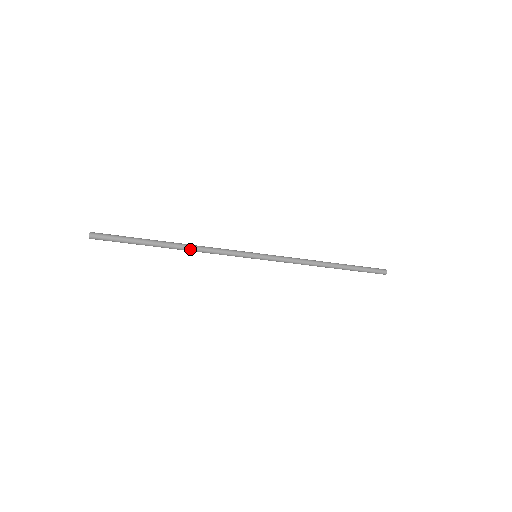
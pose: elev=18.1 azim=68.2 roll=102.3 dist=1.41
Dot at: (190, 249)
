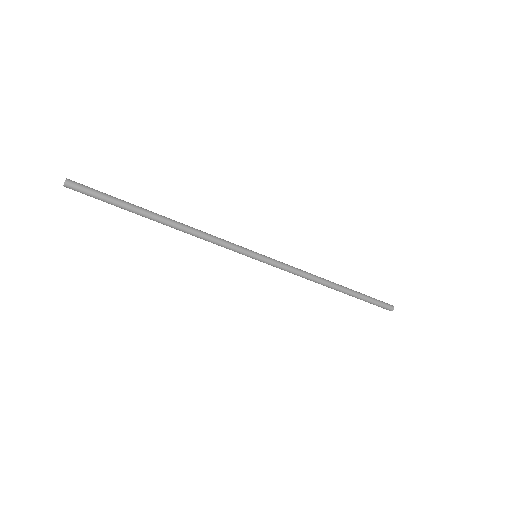
Dot at: (184, 225)
